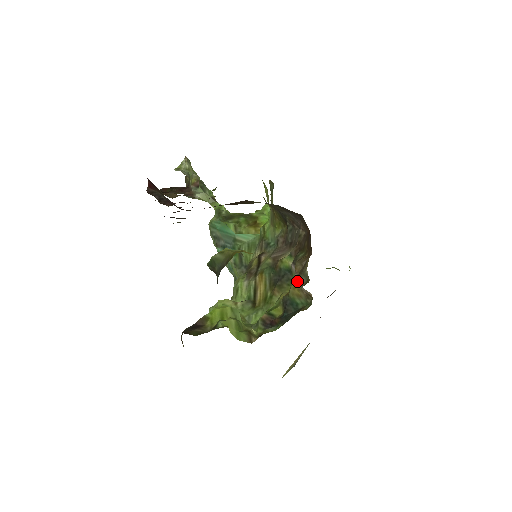
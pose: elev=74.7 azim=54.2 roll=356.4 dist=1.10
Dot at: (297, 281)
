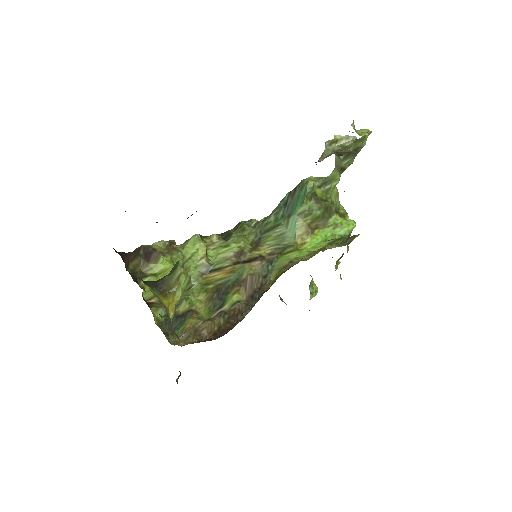
Dot at: (196, 325)
